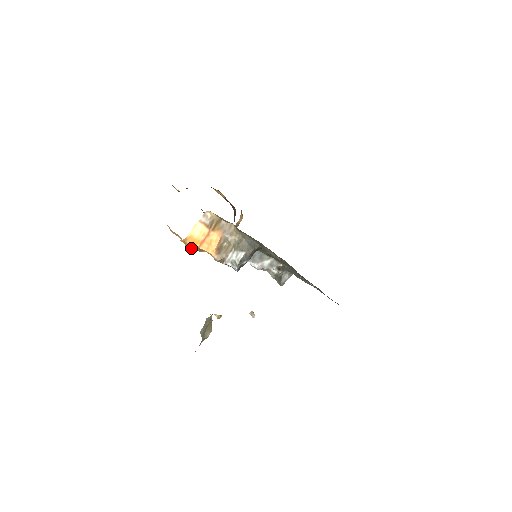
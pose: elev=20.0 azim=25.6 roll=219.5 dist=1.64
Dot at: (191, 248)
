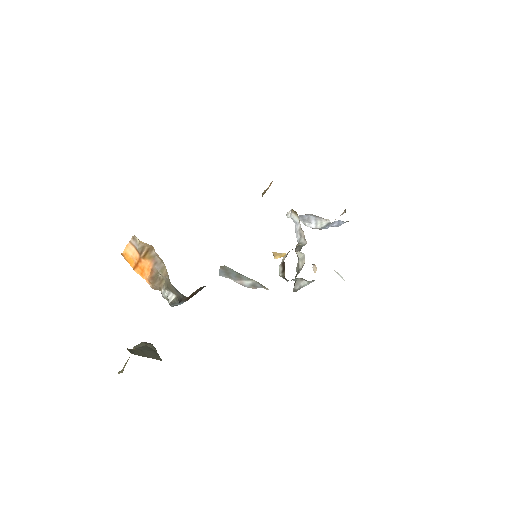
Dot at: occluded
